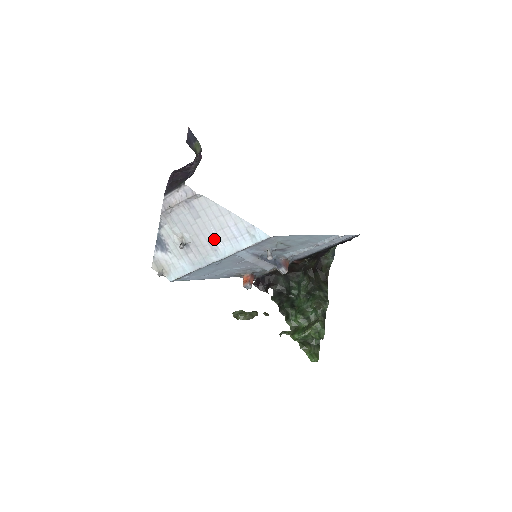
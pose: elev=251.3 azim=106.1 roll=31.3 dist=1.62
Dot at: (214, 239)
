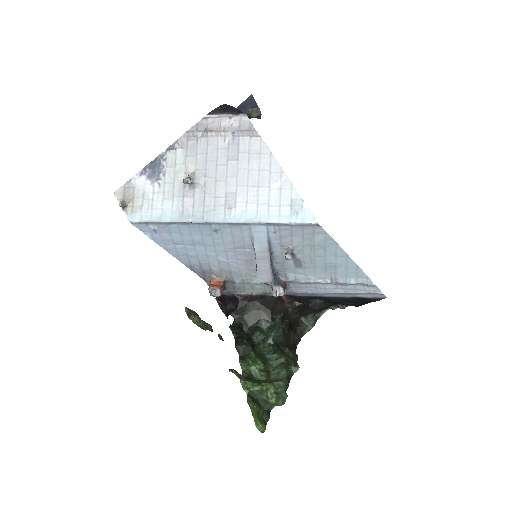
Dot at: (238, 194)
